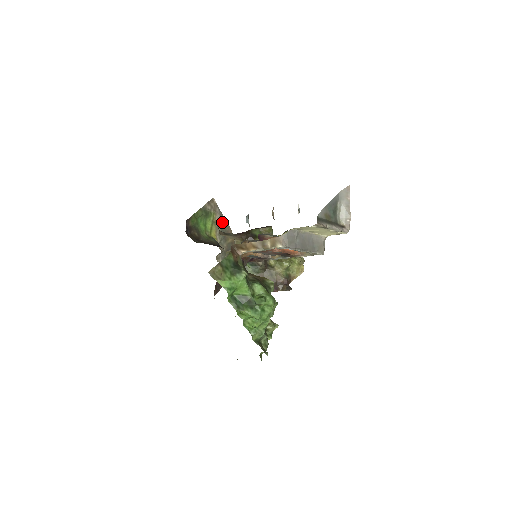
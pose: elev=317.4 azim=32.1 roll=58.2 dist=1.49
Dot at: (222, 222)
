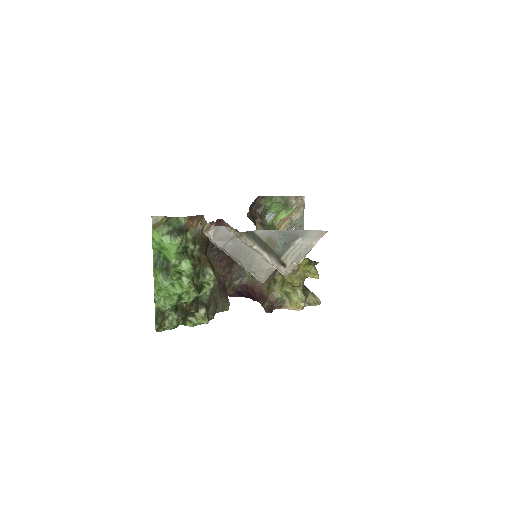
Dot at: occluded
